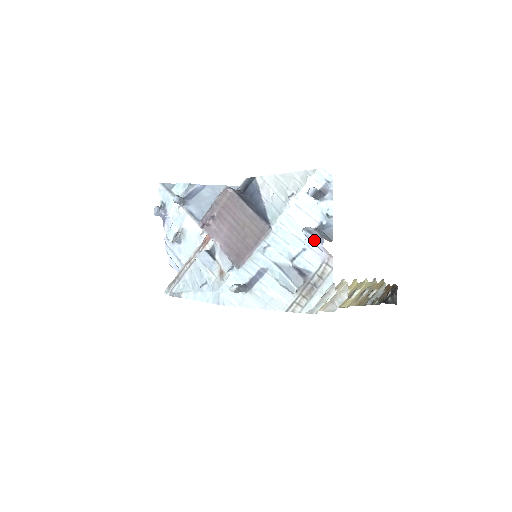
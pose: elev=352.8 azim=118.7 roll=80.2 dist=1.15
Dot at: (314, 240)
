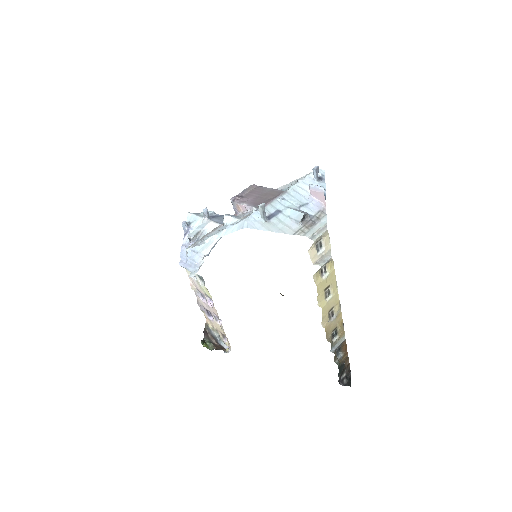
Dot at: (318, 186)
